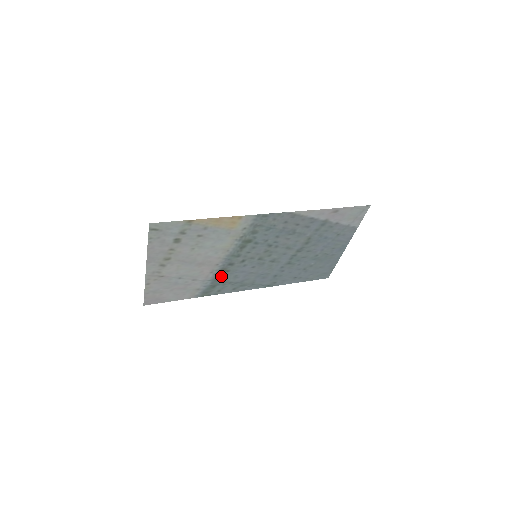
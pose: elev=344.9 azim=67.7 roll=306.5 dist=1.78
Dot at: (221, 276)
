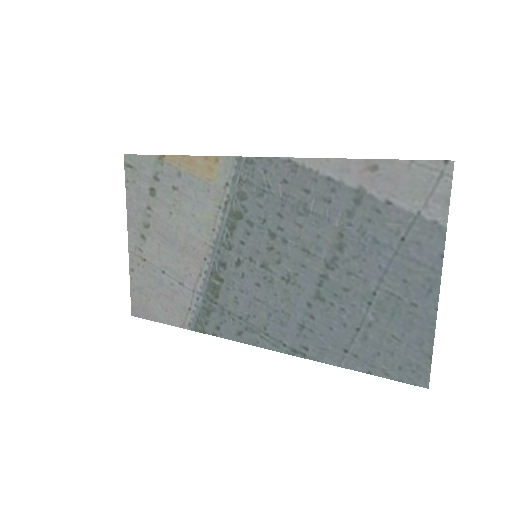
Dot at: (215, 290)
